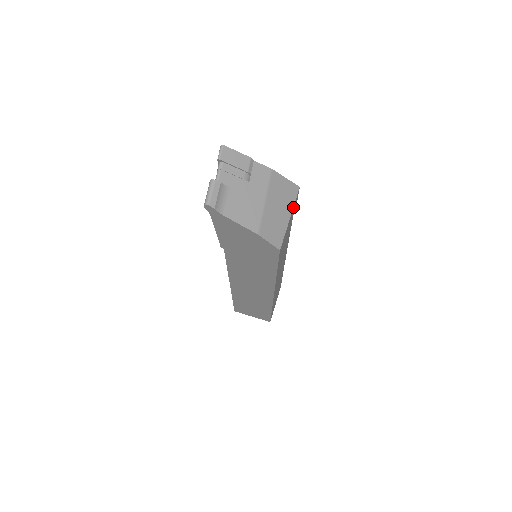
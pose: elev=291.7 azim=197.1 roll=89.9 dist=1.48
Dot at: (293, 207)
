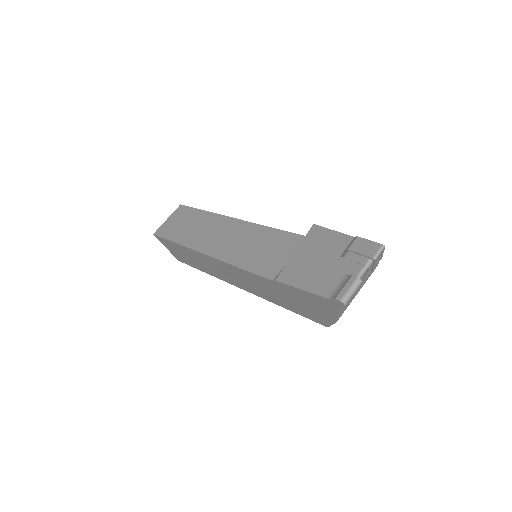
Dot at: occluded
